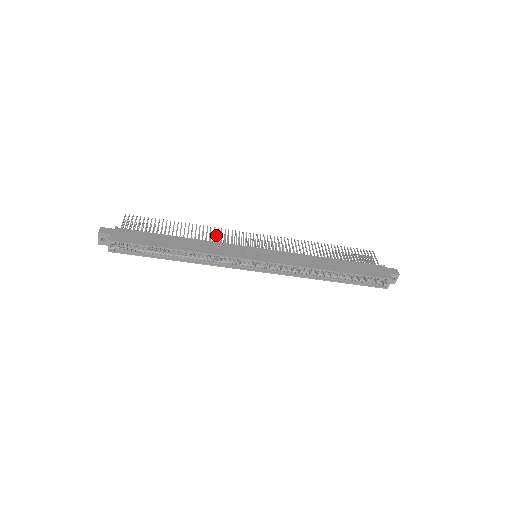
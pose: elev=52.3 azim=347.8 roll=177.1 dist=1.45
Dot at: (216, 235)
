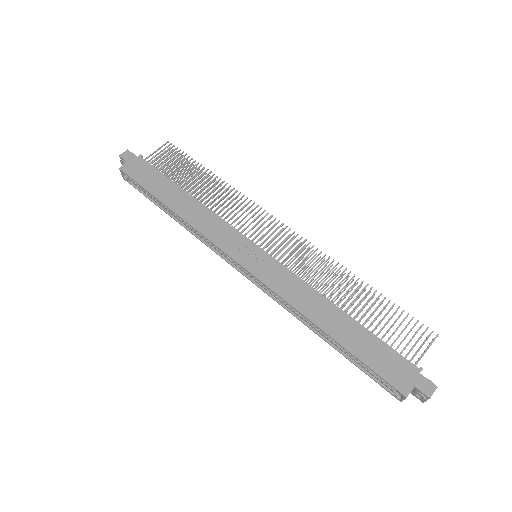
Dot at: occluded
